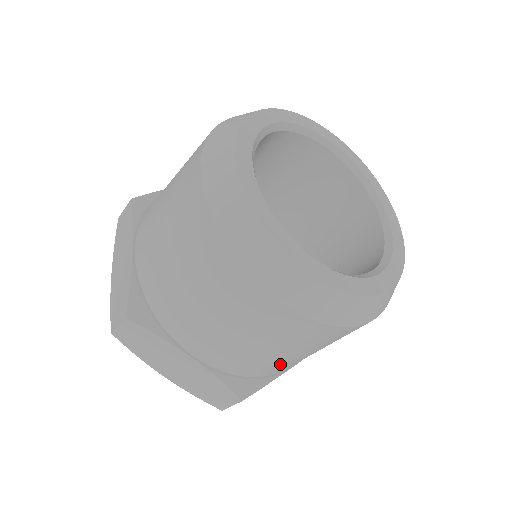
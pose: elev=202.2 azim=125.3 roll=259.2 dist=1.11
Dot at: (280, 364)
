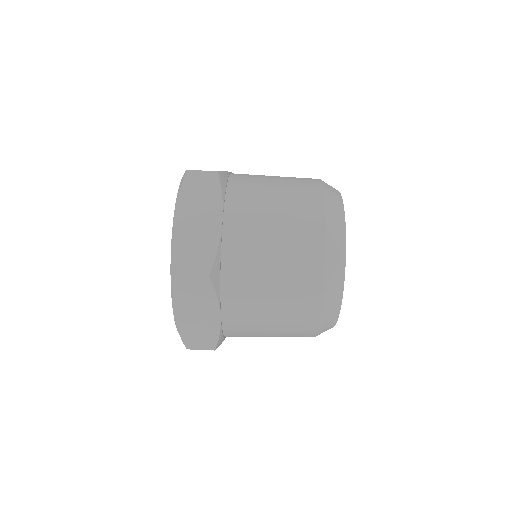
Dot at: (250, 285)
